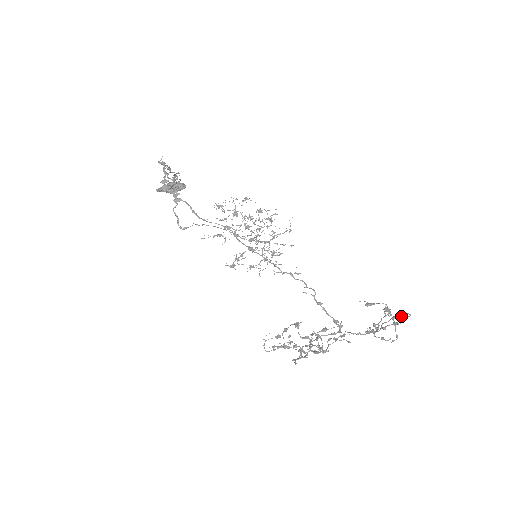
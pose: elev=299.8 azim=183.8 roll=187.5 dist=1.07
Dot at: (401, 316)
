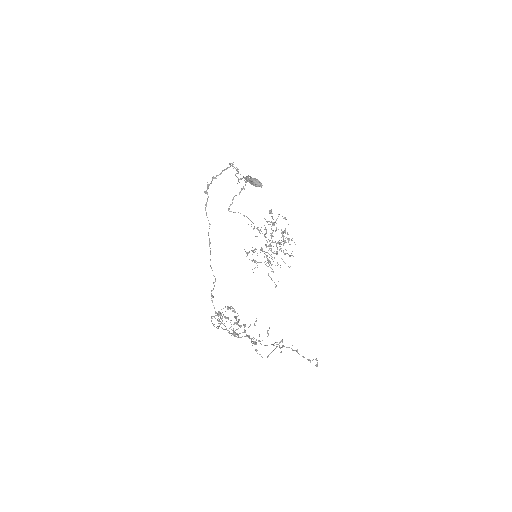
Dot at: (249, 338)
